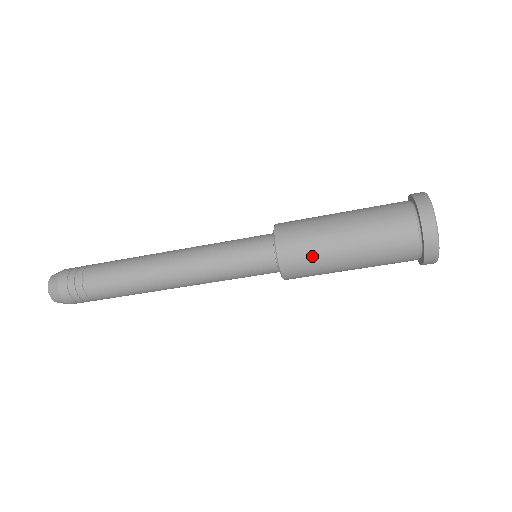
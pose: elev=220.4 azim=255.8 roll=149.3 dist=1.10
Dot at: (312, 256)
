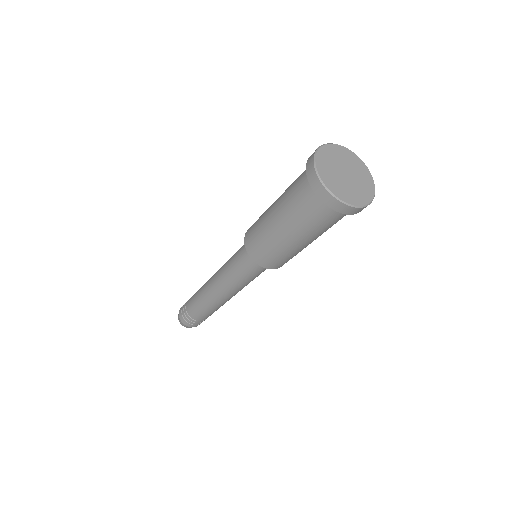
Dot at: (259, 234)
